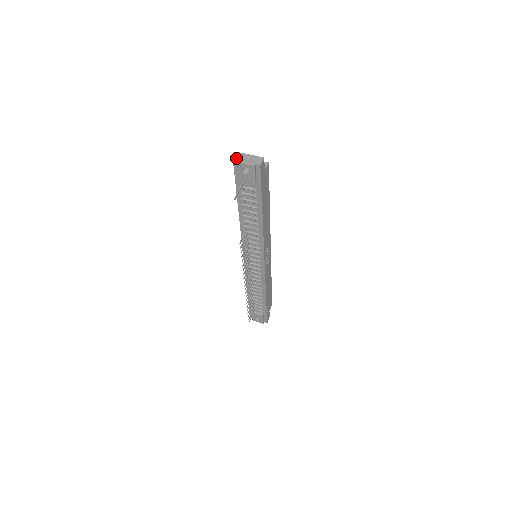
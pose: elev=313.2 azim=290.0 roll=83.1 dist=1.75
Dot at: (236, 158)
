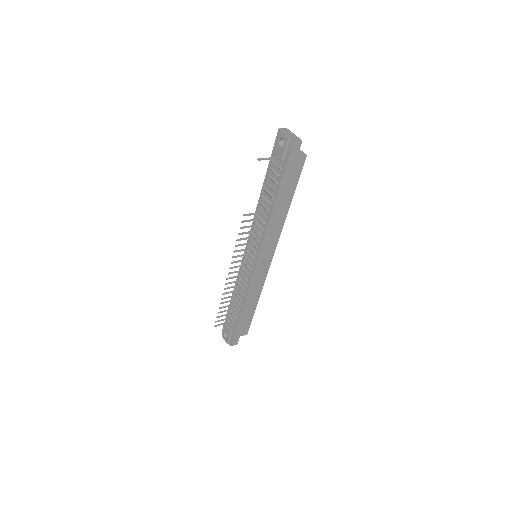
Dot at: (282, 129)
